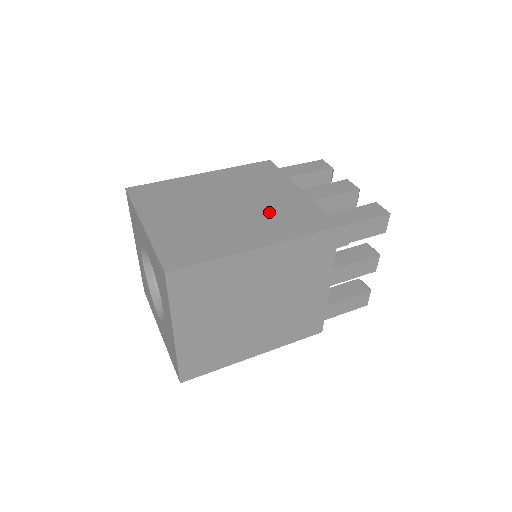
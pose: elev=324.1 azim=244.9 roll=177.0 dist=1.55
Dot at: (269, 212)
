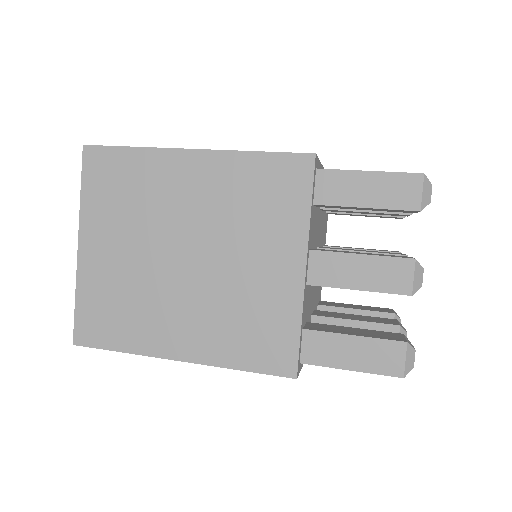
Dot at: occluded
